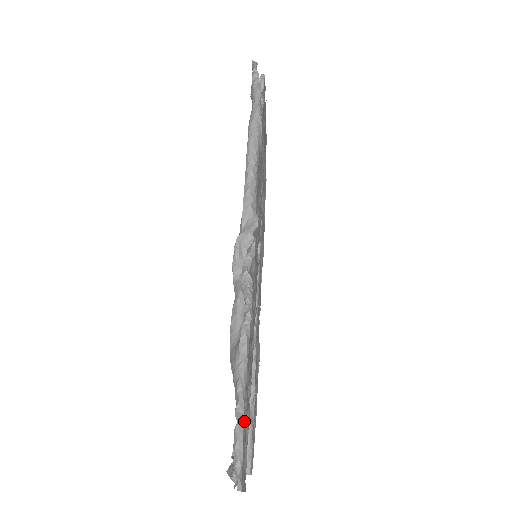
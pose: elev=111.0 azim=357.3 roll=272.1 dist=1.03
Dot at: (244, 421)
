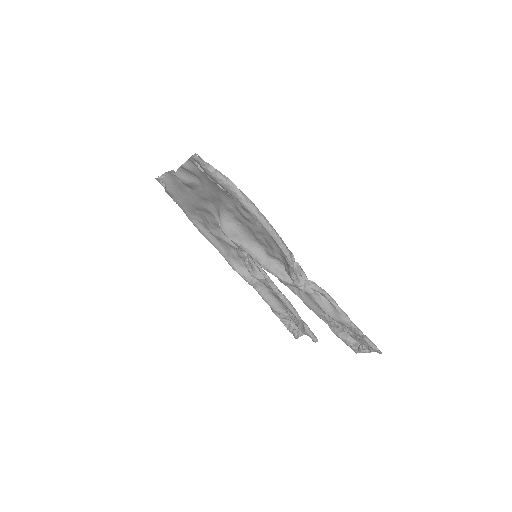
Dot at: (363, 334)
